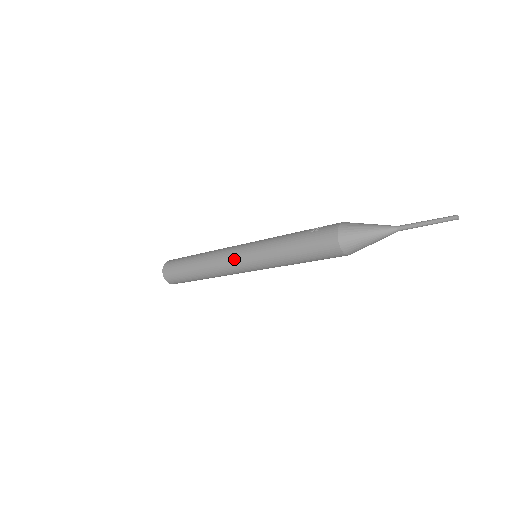
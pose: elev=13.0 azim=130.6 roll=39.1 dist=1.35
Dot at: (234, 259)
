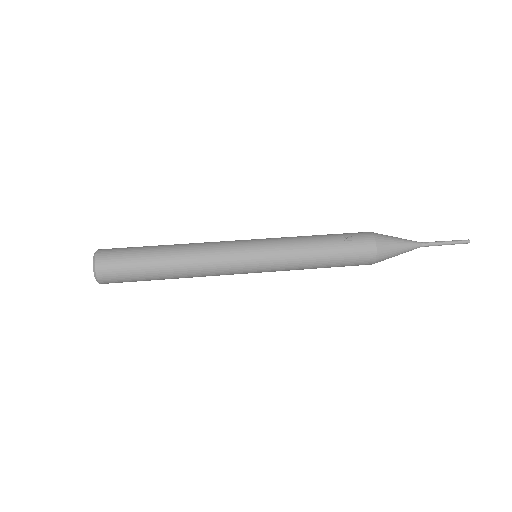
Dot at: (238, 263)
